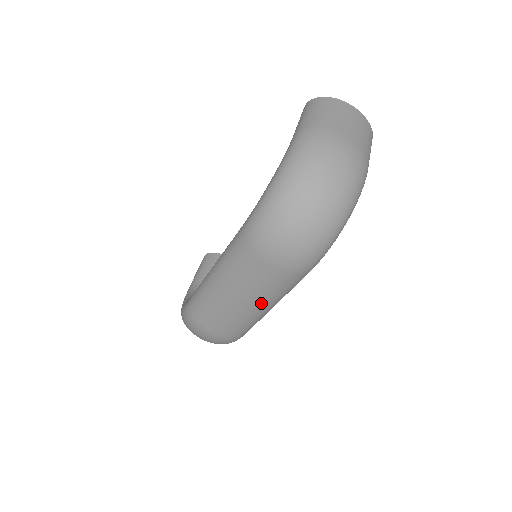
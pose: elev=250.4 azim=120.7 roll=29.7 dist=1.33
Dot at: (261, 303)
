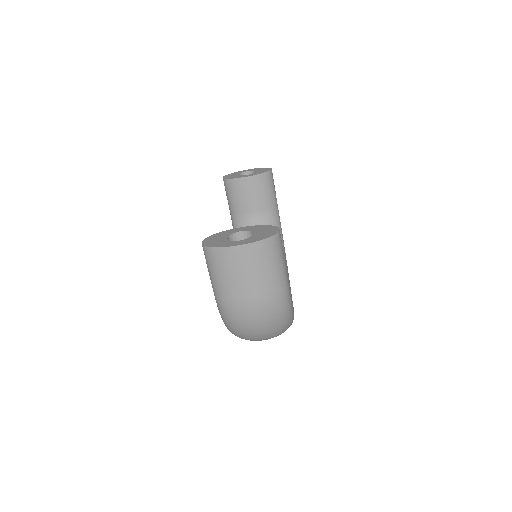
Dot at: occluded
